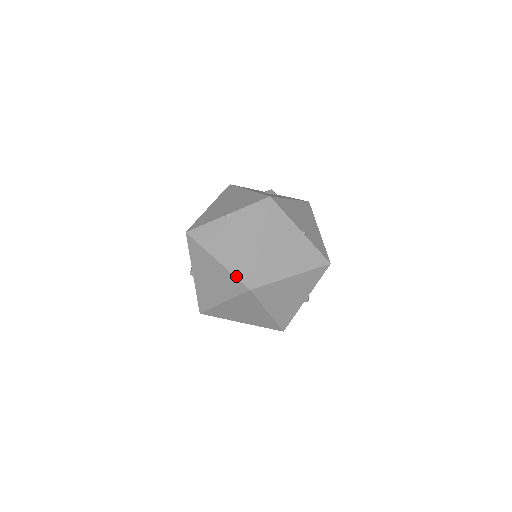
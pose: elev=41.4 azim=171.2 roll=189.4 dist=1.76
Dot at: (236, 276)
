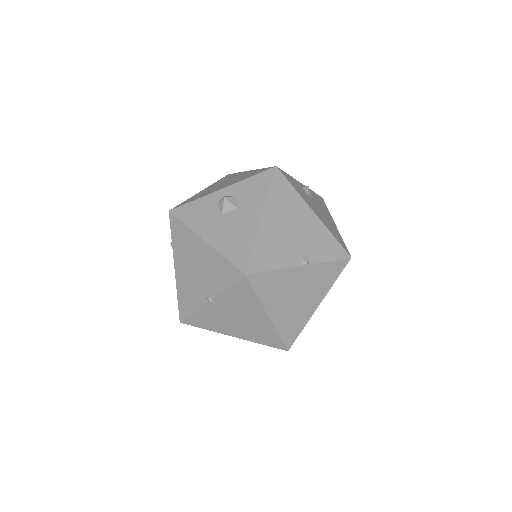
Dot at: occluded
